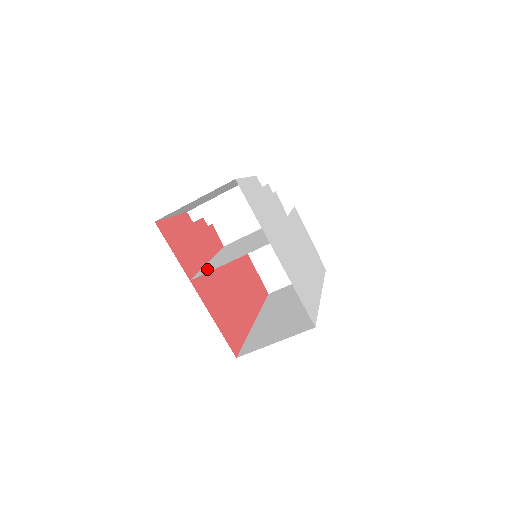
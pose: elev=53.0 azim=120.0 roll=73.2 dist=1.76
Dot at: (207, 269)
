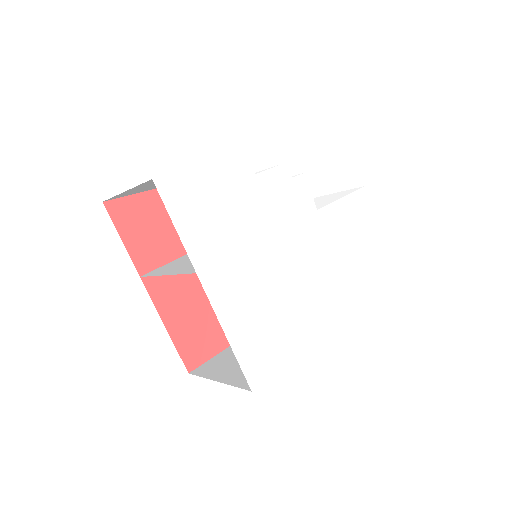
Dot at: (165, 267)
